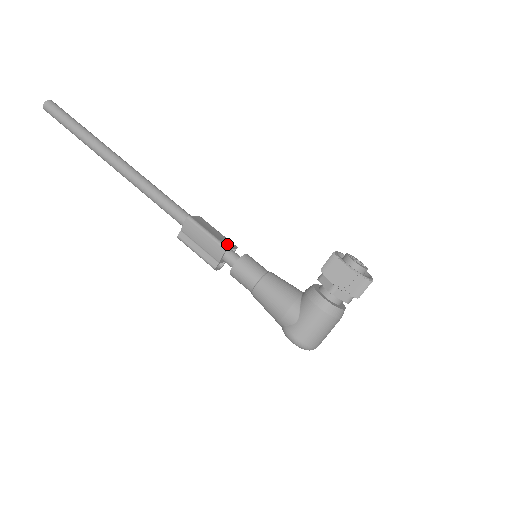
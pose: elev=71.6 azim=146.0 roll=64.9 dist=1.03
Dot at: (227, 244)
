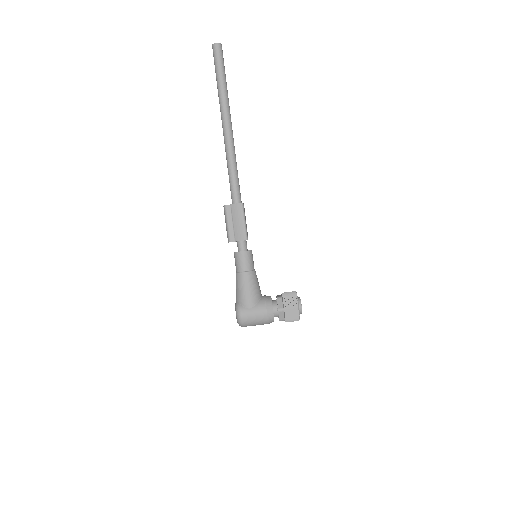
Dot at: occluded
